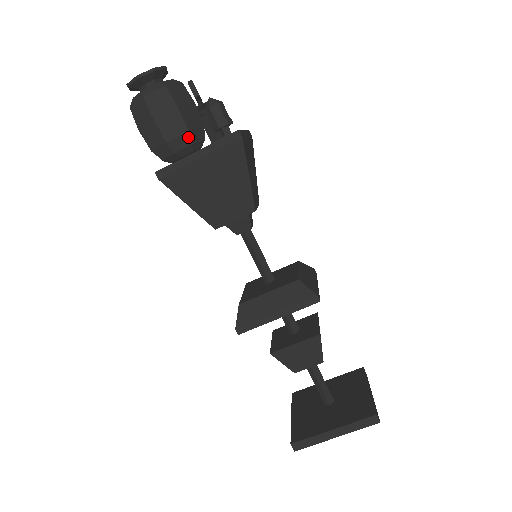
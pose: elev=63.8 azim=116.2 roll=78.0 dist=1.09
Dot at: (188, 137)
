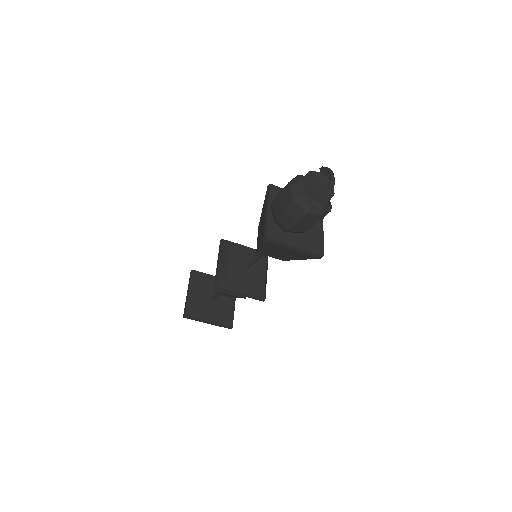
Dot at: (300, 232)
